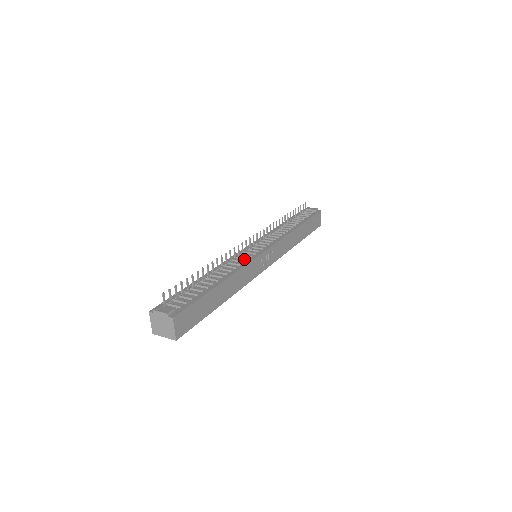
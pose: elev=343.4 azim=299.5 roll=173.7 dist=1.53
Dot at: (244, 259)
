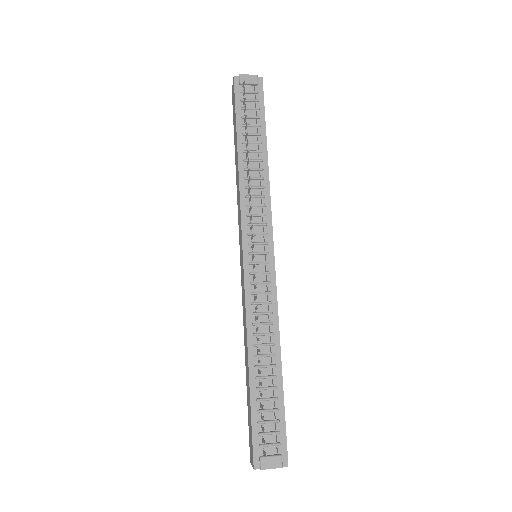
Dot at: (266, 294)
